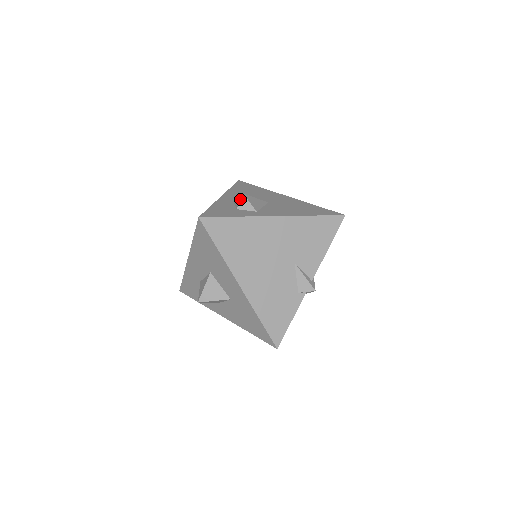
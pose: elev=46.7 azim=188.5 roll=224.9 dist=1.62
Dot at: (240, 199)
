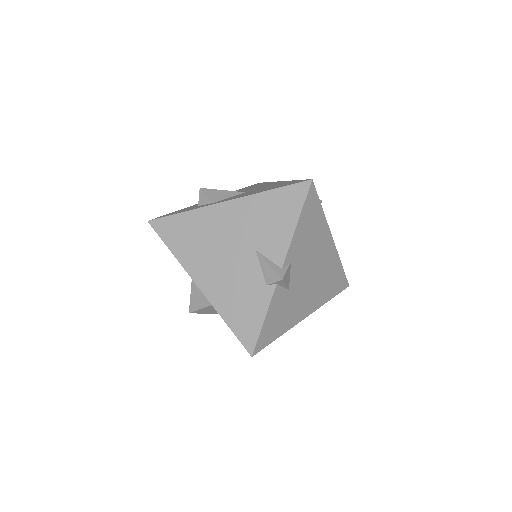
Dot at: (199, 195)
